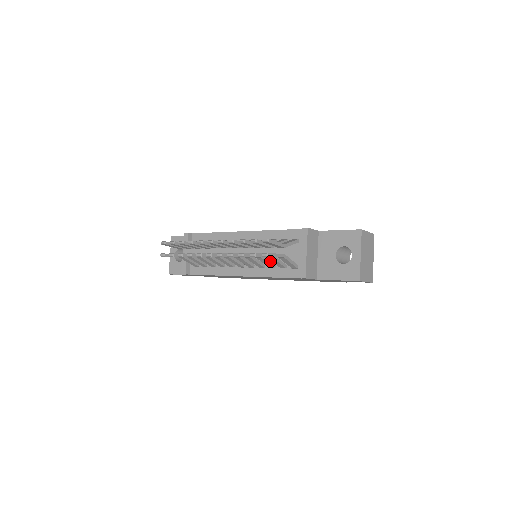
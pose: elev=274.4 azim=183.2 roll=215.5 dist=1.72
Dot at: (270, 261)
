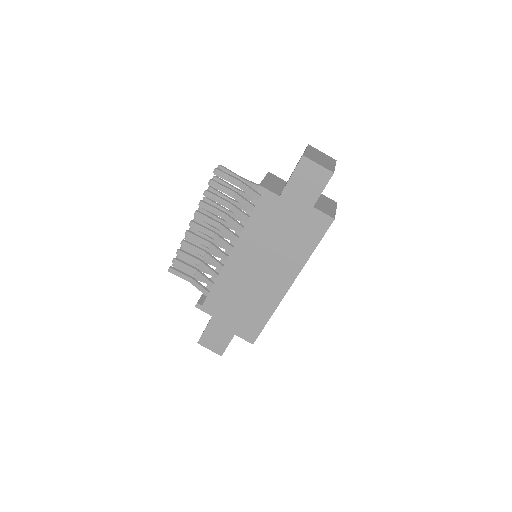
Dot at: (243, 212)
